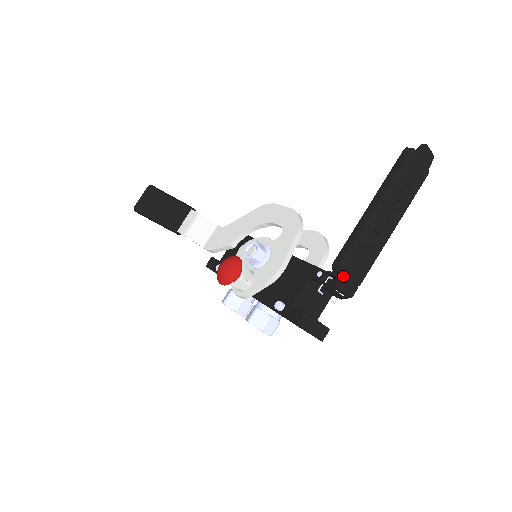
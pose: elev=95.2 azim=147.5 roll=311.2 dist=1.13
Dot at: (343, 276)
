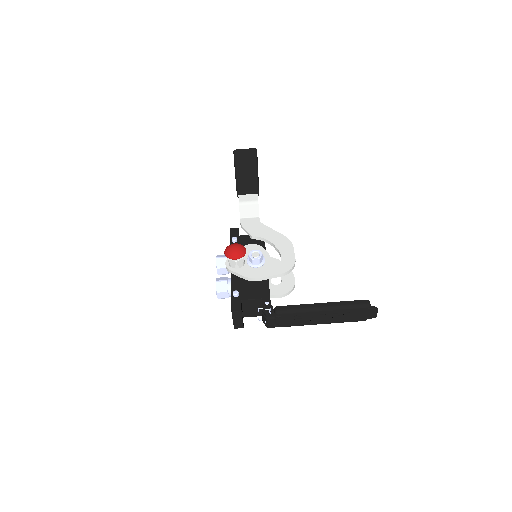
Dot at: (274, 316)
